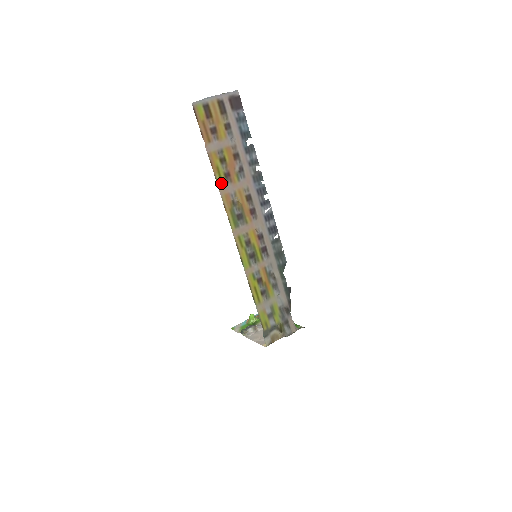
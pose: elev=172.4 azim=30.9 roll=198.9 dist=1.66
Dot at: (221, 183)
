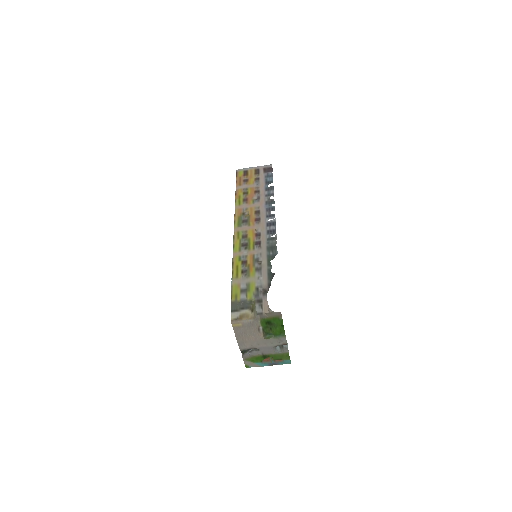
Dot at: (239, 204)
